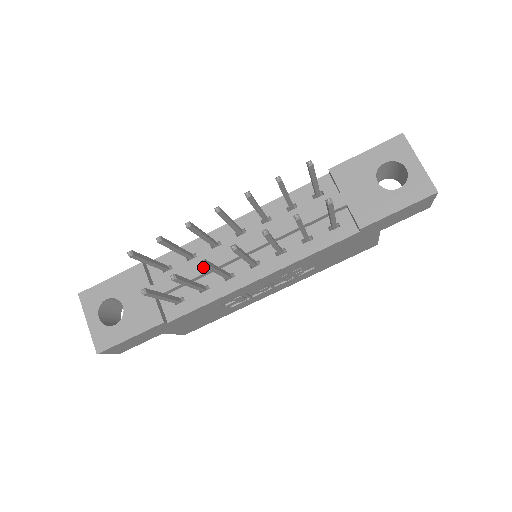
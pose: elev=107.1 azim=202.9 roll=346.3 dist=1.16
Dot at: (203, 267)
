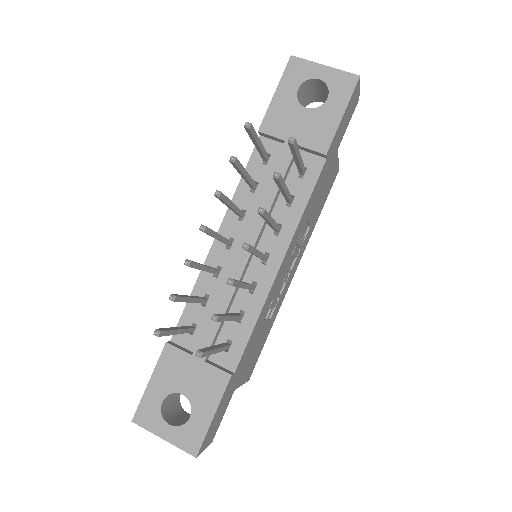
Dot at: (224, 298)
